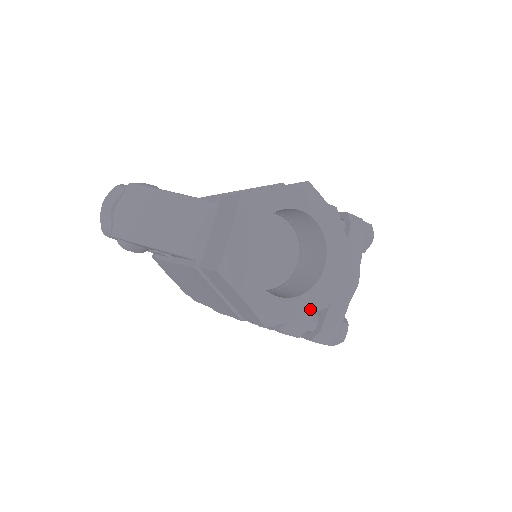
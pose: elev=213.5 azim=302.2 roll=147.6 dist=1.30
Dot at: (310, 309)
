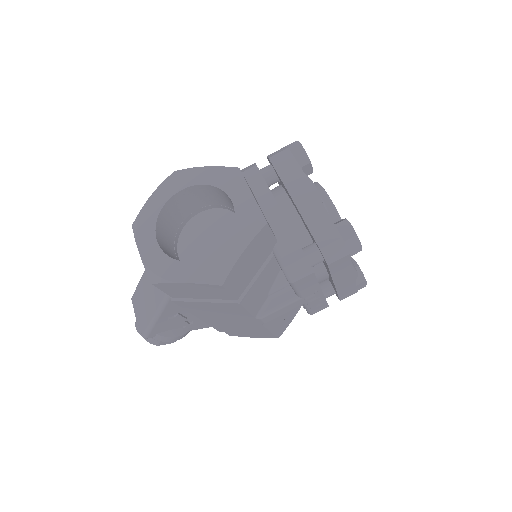
Dot at: (246, 239)
